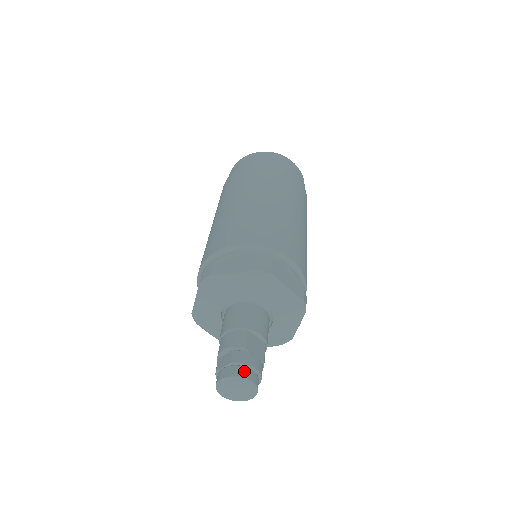
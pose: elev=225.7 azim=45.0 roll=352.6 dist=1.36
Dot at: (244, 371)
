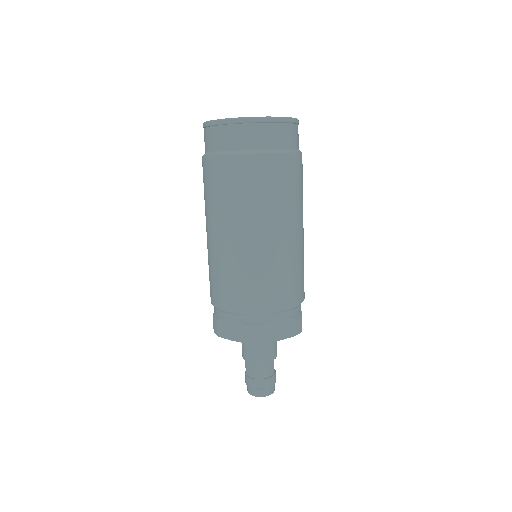
Dot at: (273, 389)
